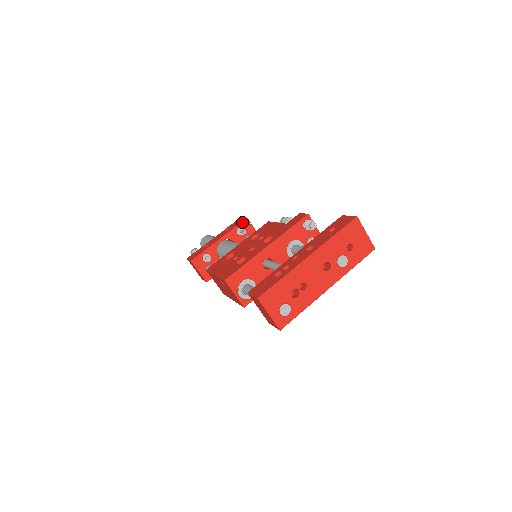
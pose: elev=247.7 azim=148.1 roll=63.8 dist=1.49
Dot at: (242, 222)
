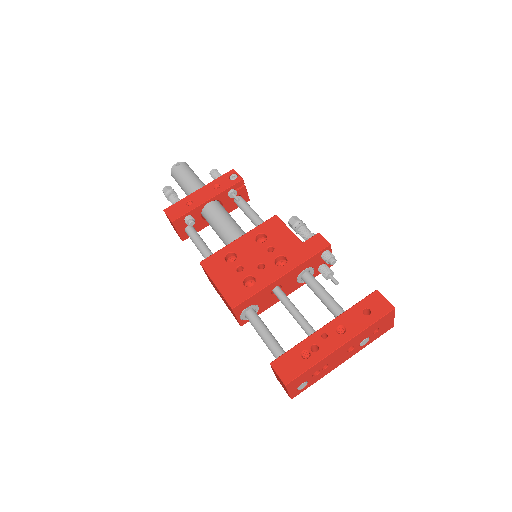
Dot at: (236, 183)
